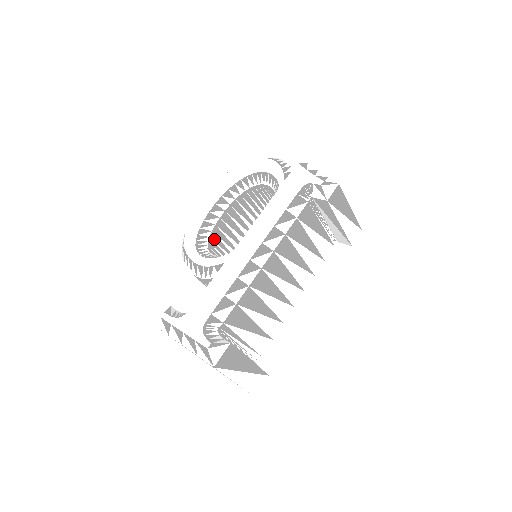
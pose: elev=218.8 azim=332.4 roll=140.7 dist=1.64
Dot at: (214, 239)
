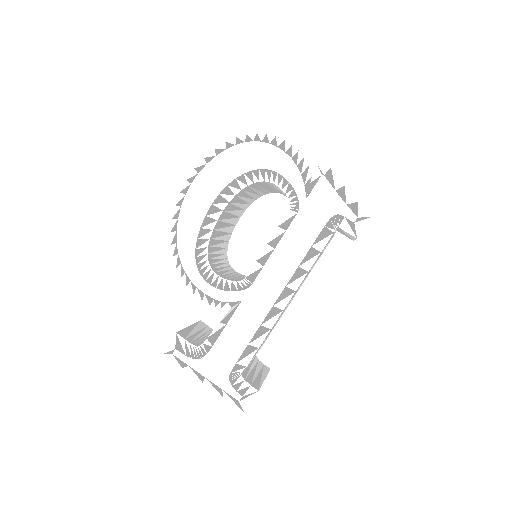
Dot at: (211, 244)
